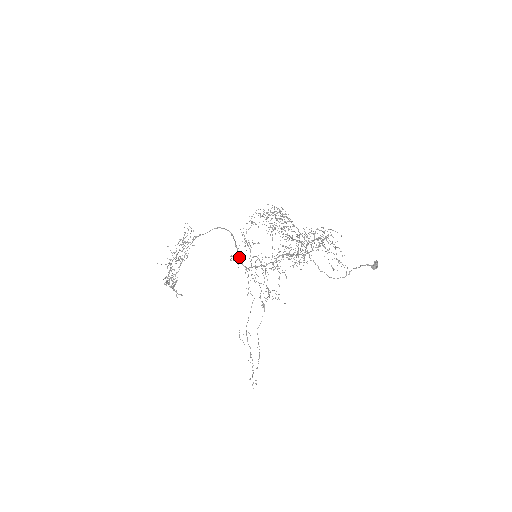
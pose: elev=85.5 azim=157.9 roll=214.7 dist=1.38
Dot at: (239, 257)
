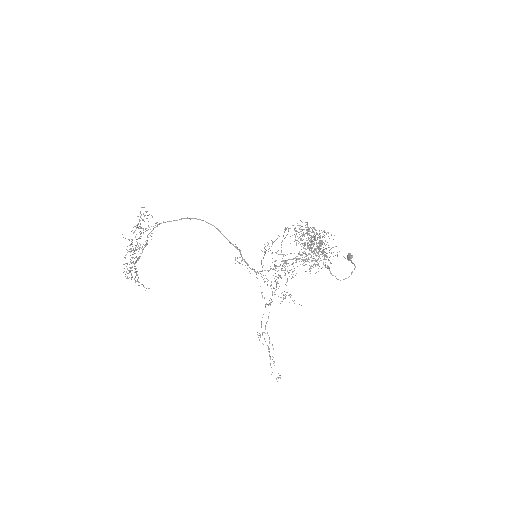
Dot at: occluded
